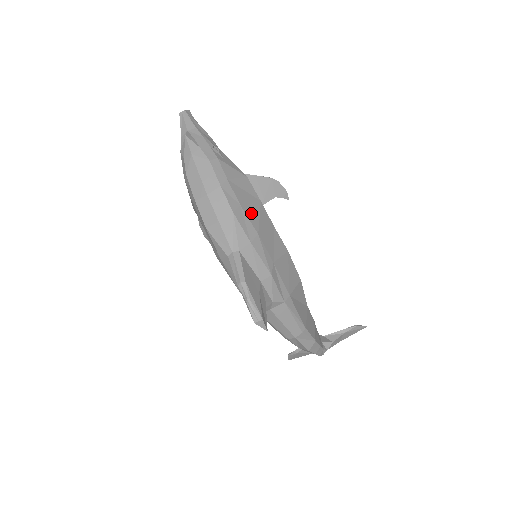
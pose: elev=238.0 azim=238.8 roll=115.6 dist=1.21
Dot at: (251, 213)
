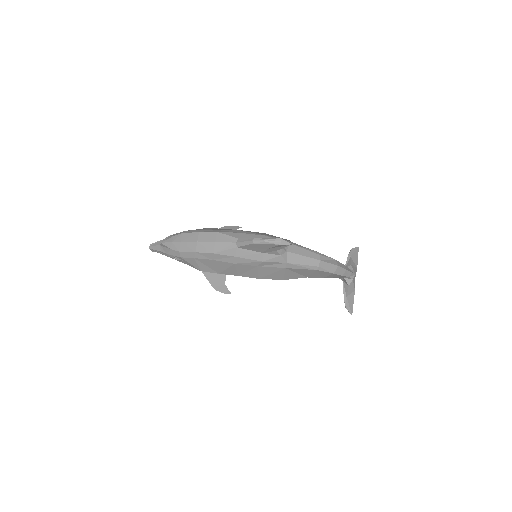
Dot at: occluded
